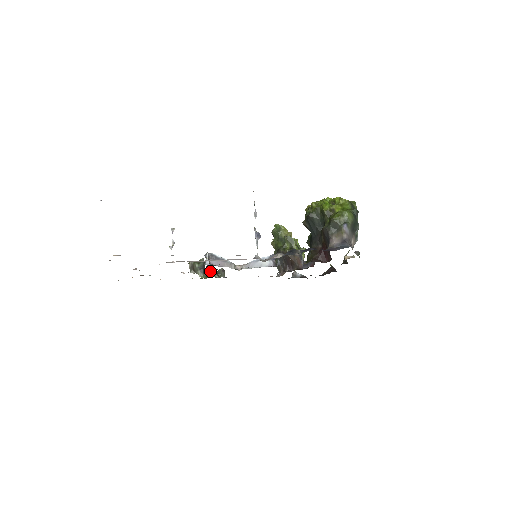
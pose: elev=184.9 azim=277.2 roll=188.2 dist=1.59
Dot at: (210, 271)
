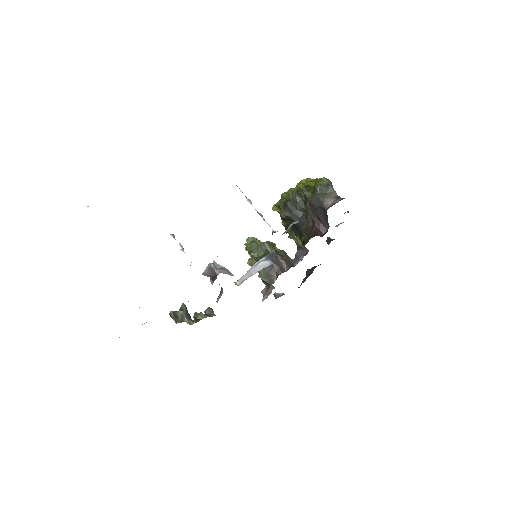
Dot at: (197, 315)
